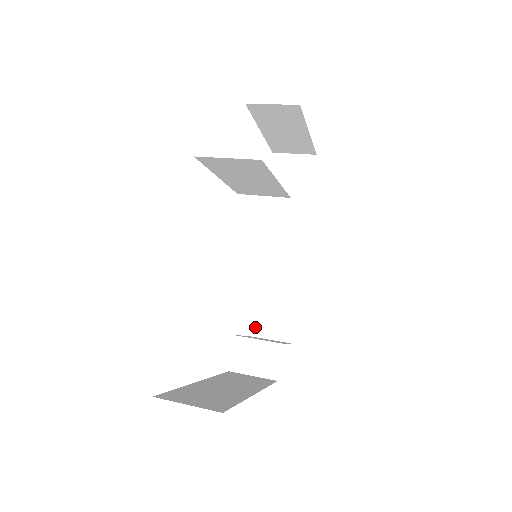
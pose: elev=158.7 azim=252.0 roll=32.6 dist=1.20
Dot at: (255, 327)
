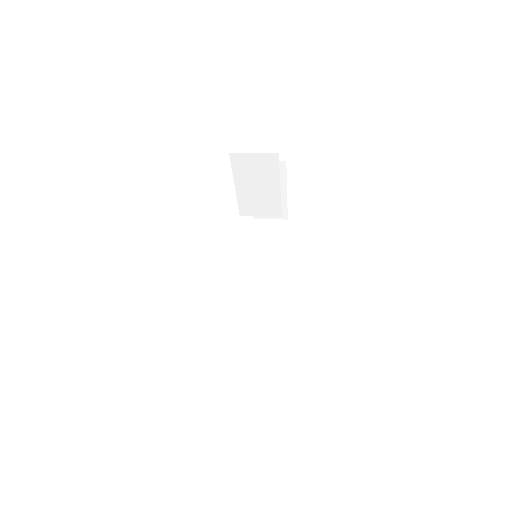
Dot at: occluded
